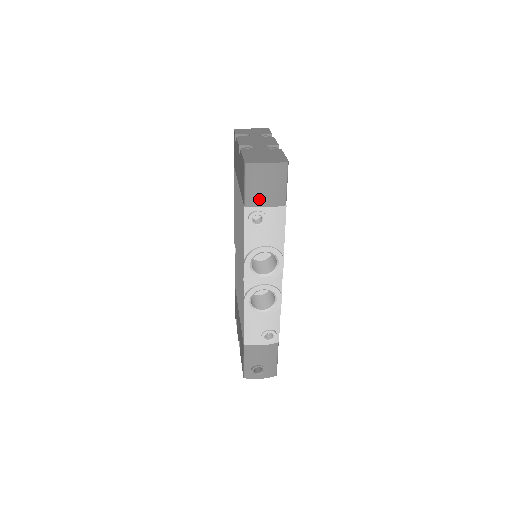
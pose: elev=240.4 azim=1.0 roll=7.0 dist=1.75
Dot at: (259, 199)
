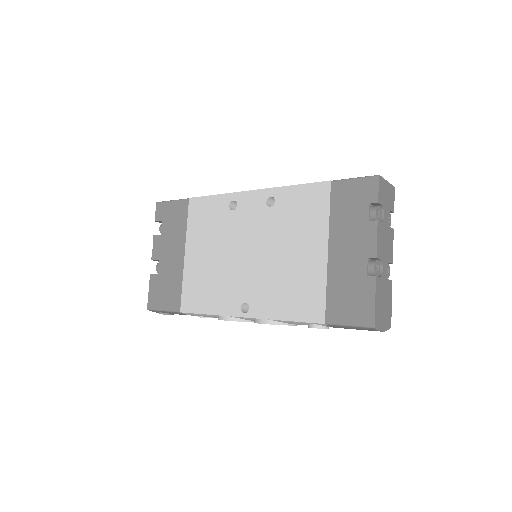
Dot at: occluded
